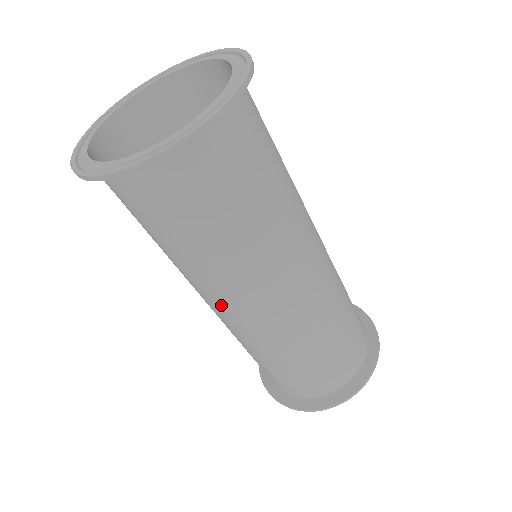
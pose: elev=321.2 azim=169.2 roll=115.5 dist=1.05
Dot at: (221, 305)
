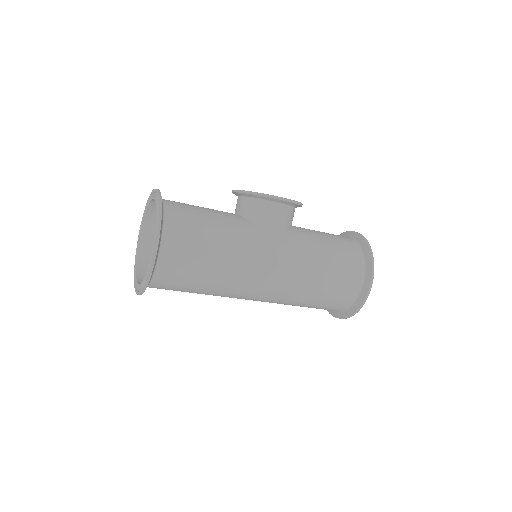
Dot at: occluded
